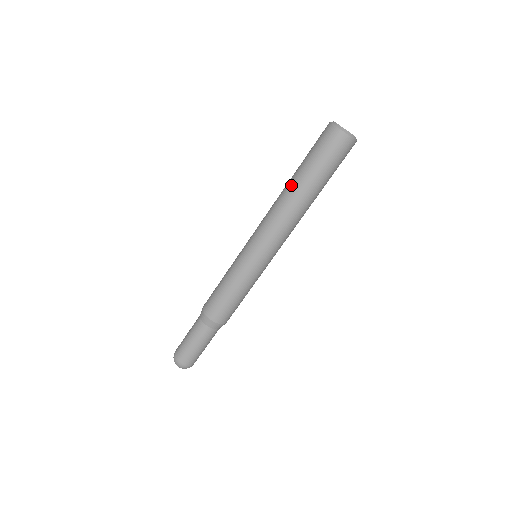
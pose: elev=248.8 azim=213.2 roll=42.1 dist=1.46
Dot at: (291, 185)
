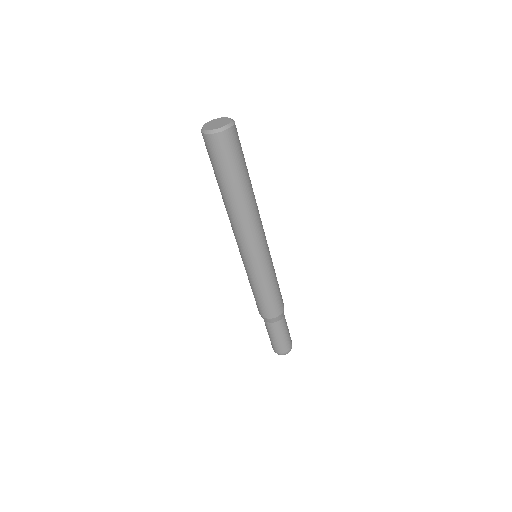
Dot at: (227, 200)
